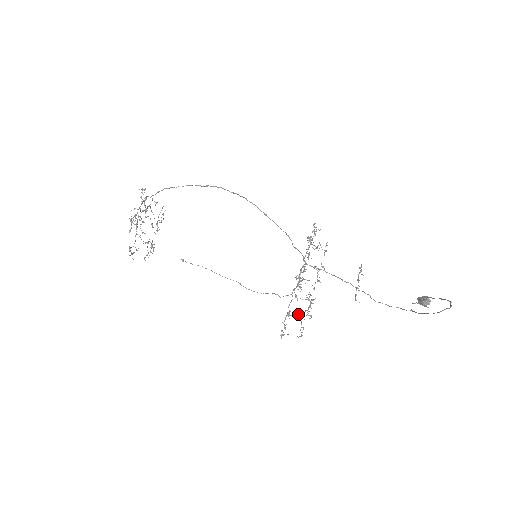
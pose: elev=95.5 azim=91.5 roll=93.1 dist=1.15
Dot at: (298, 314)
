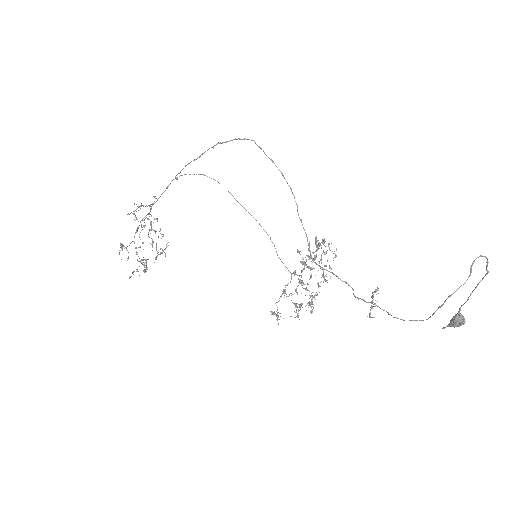
Dot at: (296, 305)
